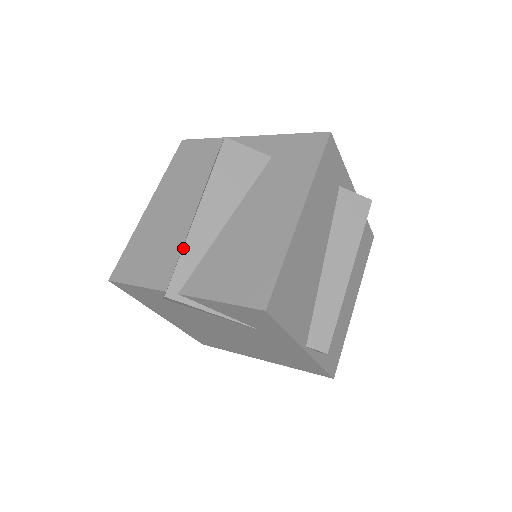
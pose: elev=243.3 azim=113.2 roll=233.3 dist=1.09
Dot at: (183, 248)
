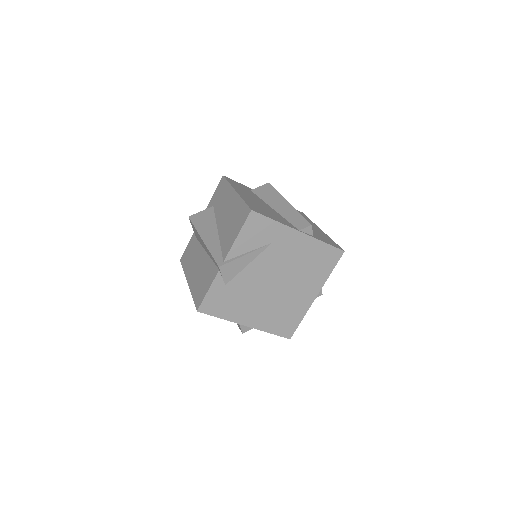
Dot at: (209, 251)
